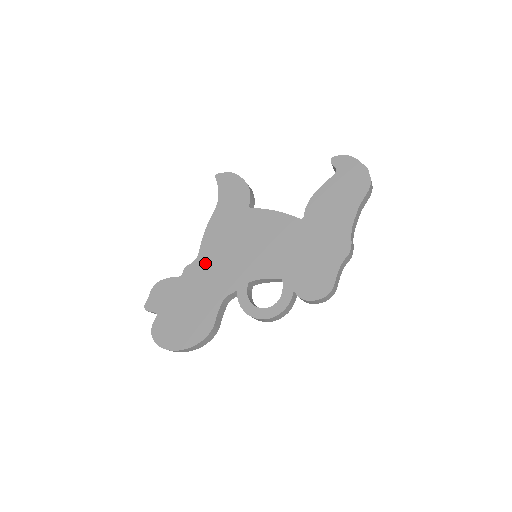
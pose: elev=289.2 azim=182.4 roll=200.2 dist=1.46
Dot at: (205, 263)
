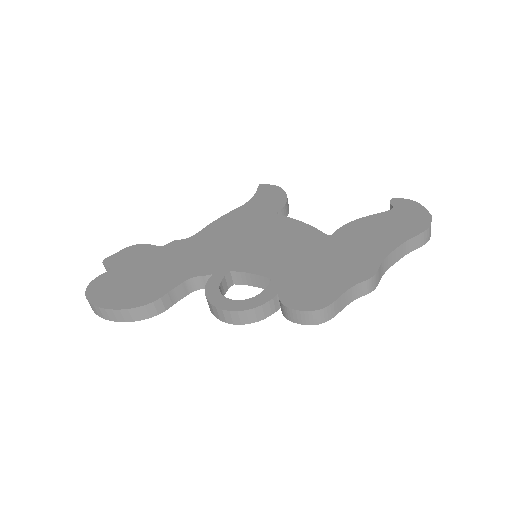
Dot at: (196, 243)
